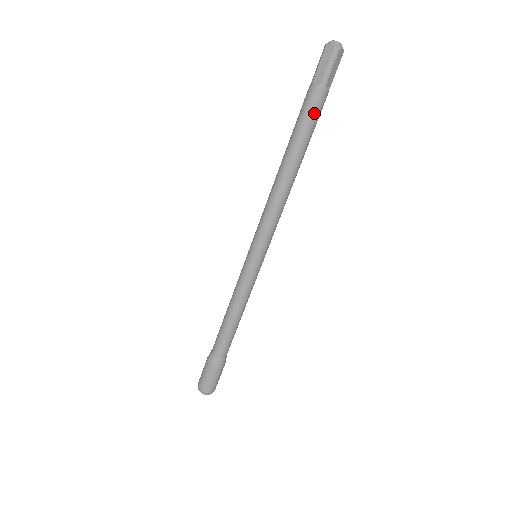
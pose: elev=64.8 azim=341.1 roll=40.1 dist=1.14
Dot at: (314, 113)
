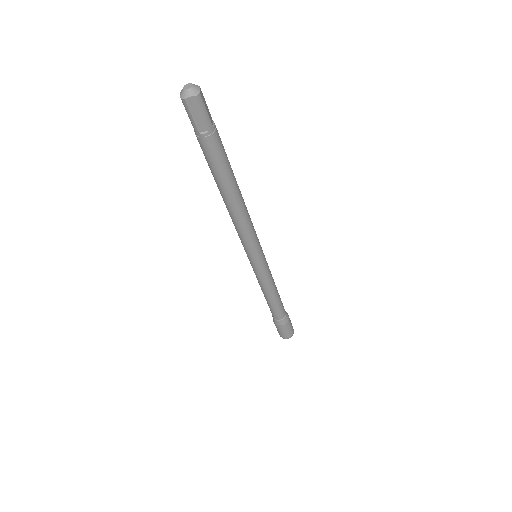
Dot at: (221, 151)
